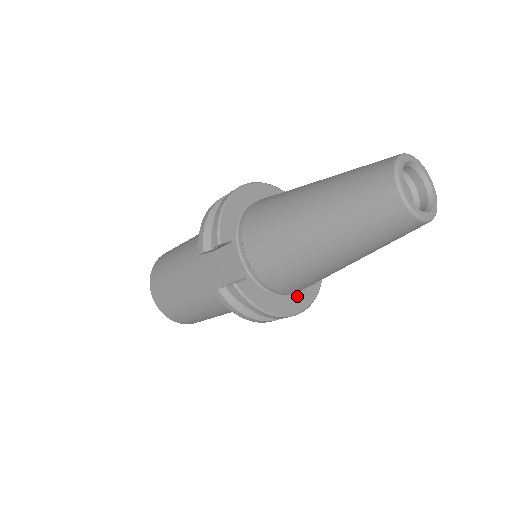
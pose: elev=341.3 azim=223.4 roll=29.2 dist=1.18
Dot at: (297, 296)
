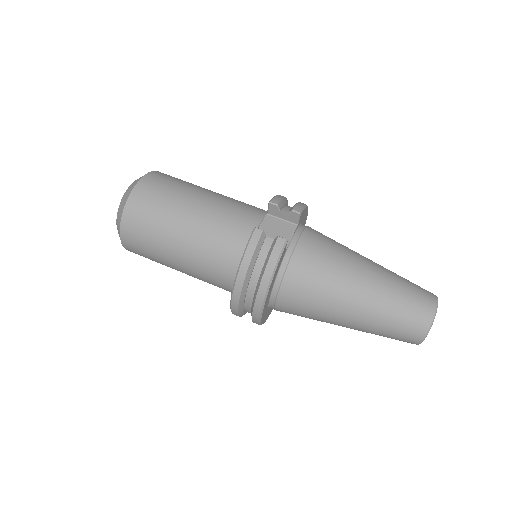
Dot at: (267, 305)
